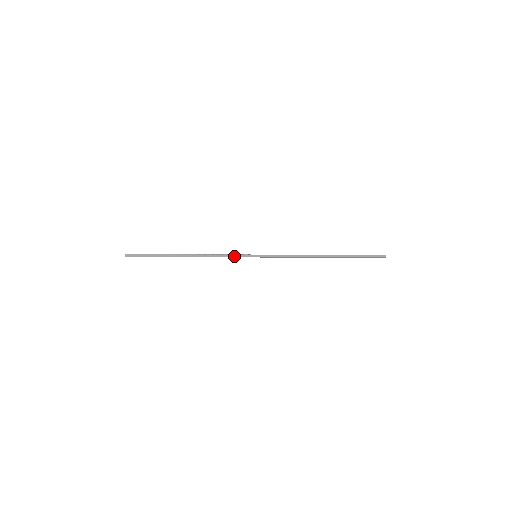
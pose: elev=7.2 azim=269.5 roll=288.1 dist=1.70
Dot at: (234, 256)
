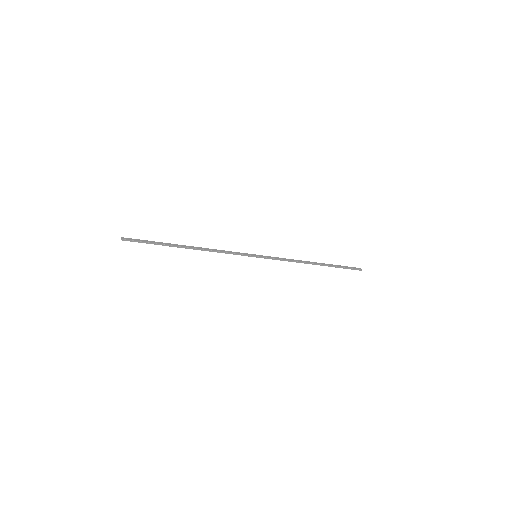
Dot at: (236, 253)
